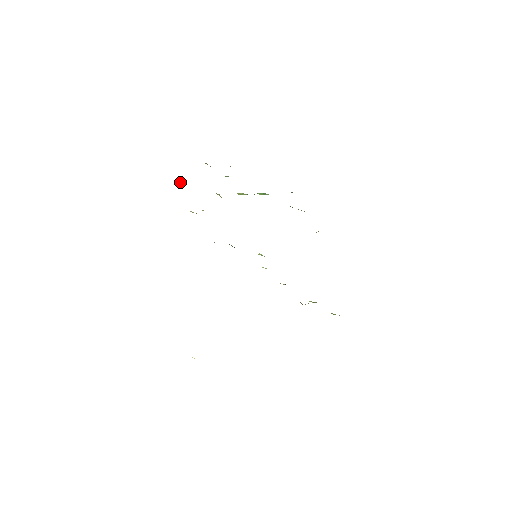
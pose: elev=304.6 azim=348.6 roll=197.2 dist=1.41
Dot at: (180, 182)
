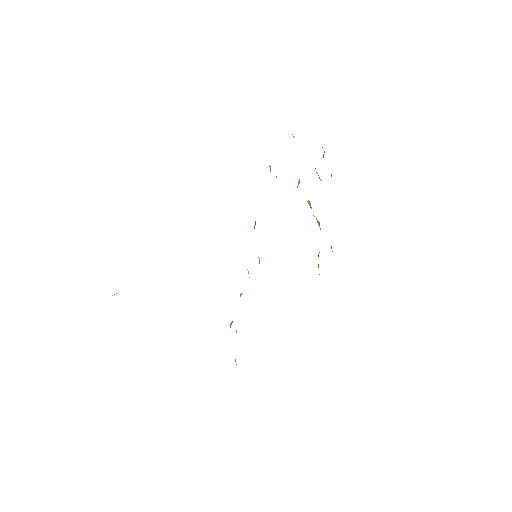
Dot at: occluded
